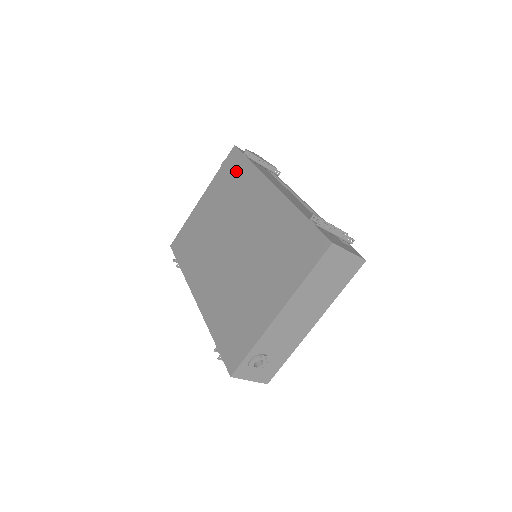
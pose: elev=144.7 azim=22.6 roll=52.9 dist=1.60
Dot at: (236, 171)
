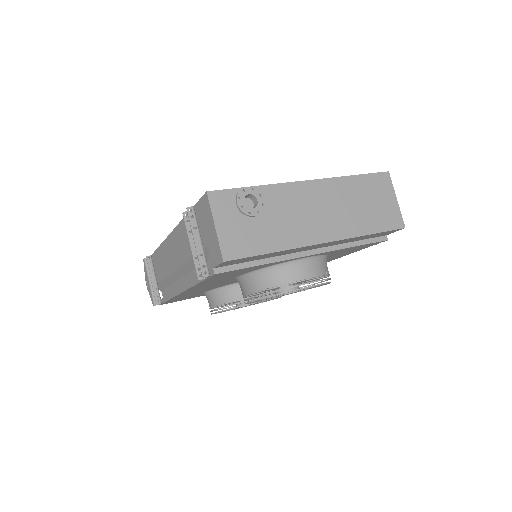
Dot at: occluded
